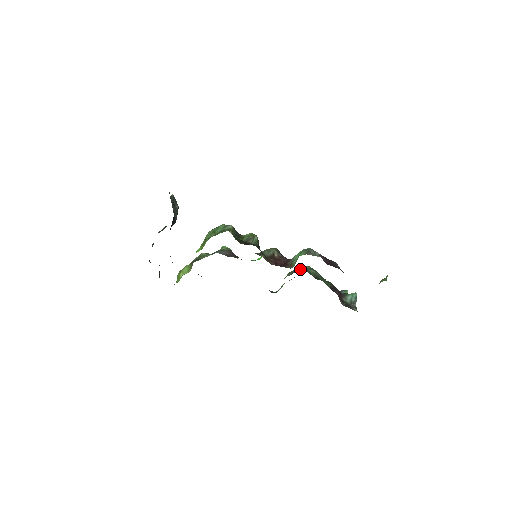
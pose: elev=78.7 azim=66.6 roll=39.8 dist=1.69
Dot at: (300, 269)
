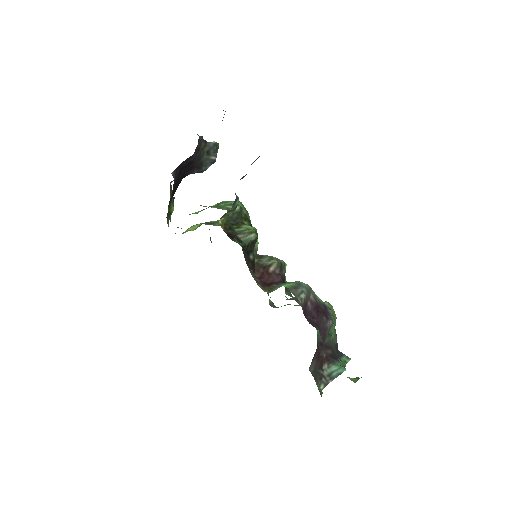
Dot at: occluded
